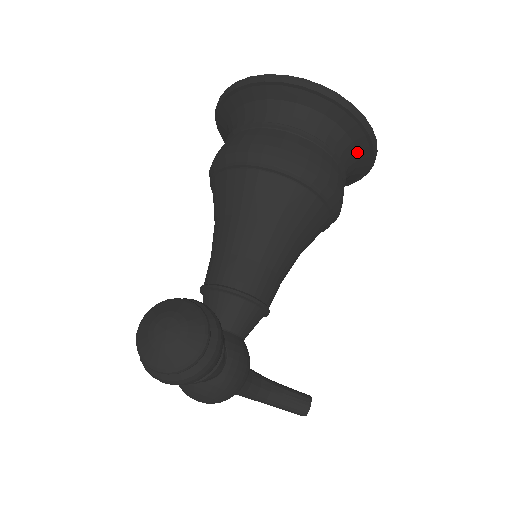
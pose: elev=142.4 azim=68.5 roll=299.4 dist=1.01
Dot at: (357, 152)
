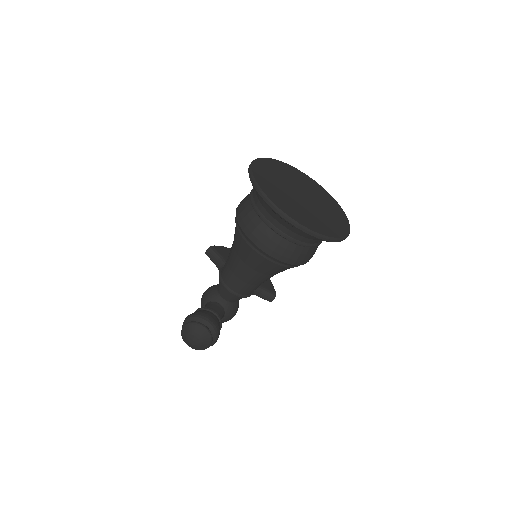
Dot at: occluded
